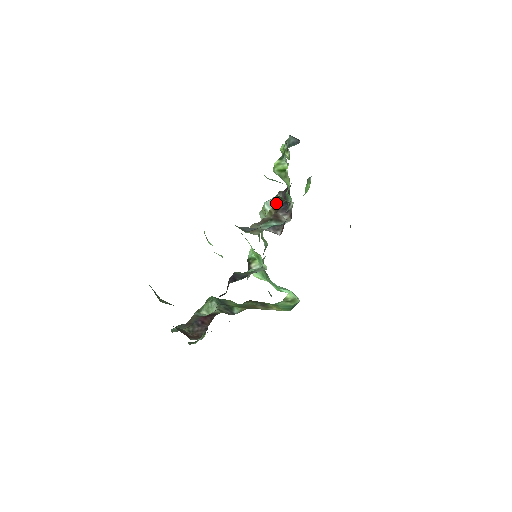
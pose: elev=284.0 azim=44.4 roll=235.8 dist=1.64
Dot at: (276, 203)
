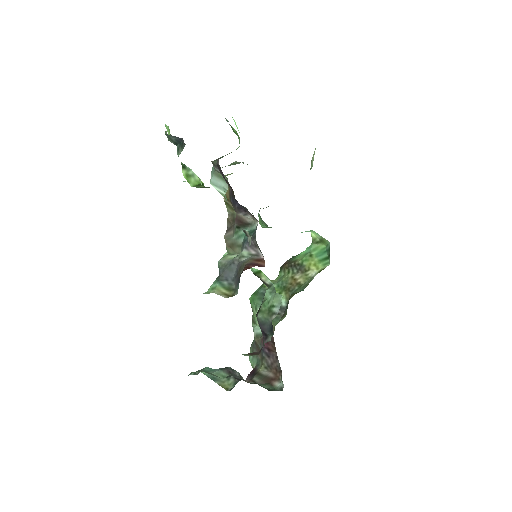
Dot at: (222, 180)
